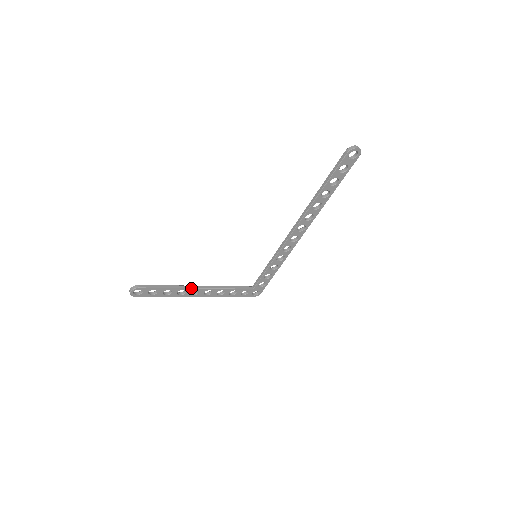
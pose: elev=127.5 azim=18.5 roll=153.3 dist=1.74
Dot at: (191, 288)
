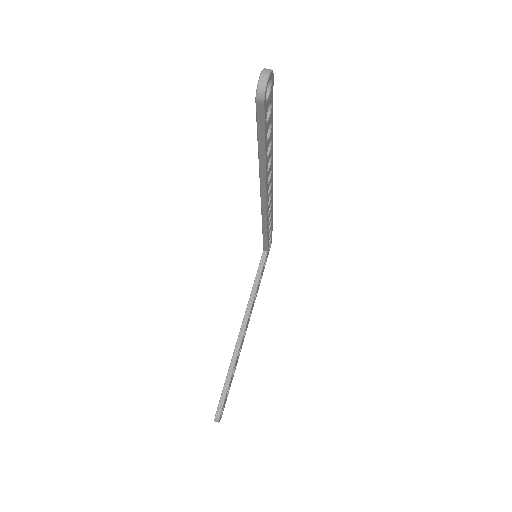
Dot at: (241, 341)
